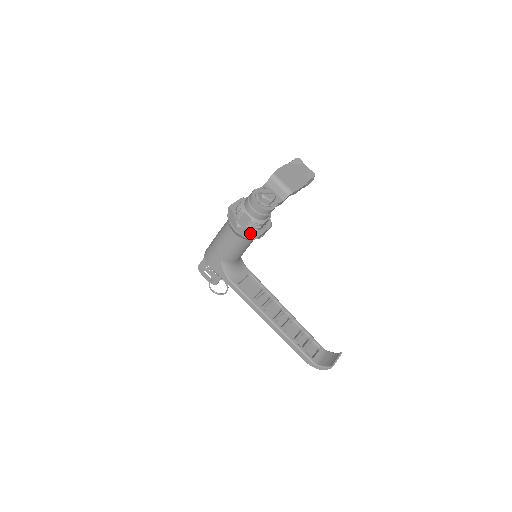
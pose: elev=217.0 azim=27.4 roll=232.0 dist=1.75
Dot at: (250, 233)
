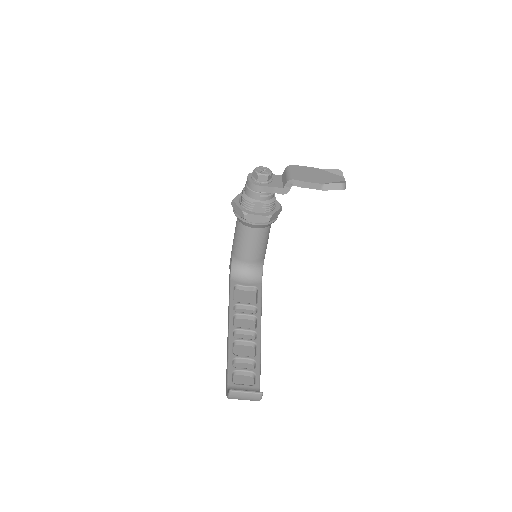
Dot at: (239, 210)
